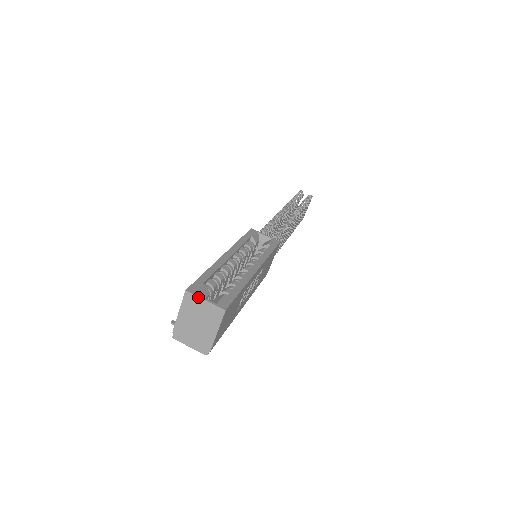
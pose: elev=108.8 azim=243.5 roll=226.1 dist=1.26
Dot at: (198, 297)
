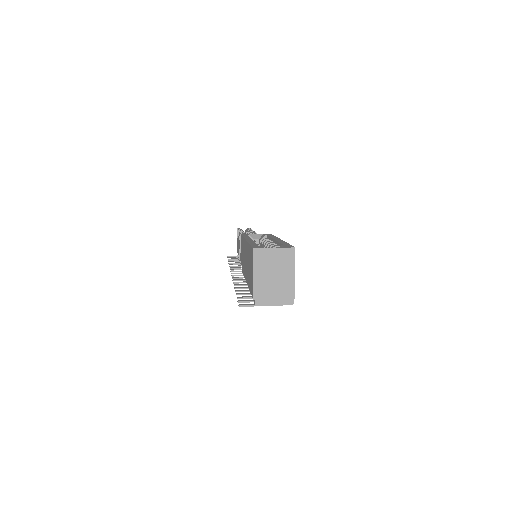
Dot at: (267, 249)
